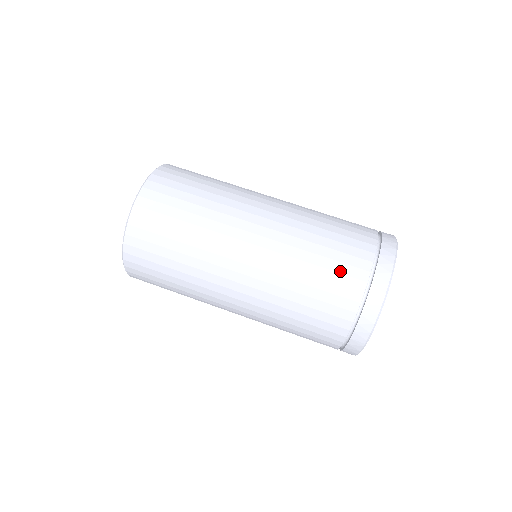
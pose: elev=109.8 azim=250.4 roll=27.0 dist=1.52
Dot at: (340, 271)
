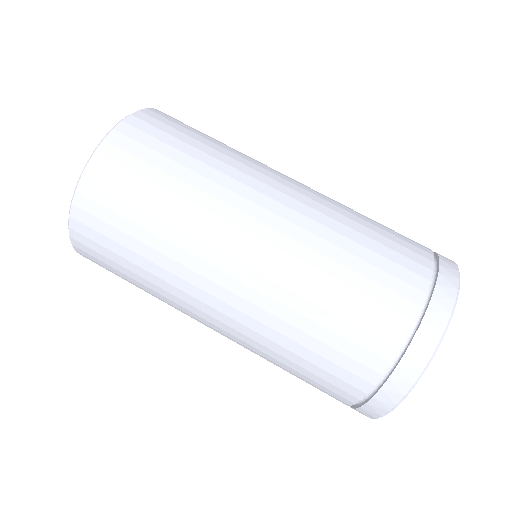
Dot at: (377, 297)
